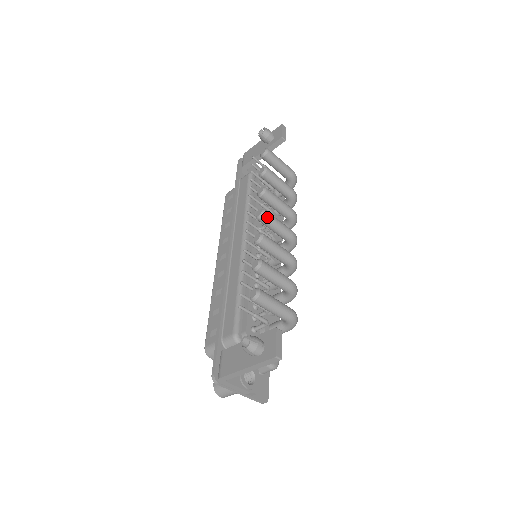
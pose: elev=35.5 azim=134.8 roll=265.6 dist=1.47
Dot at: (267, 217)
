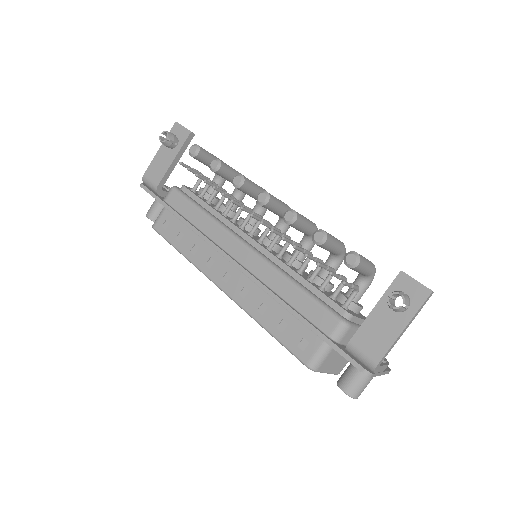
Dot at: (272, 197)
